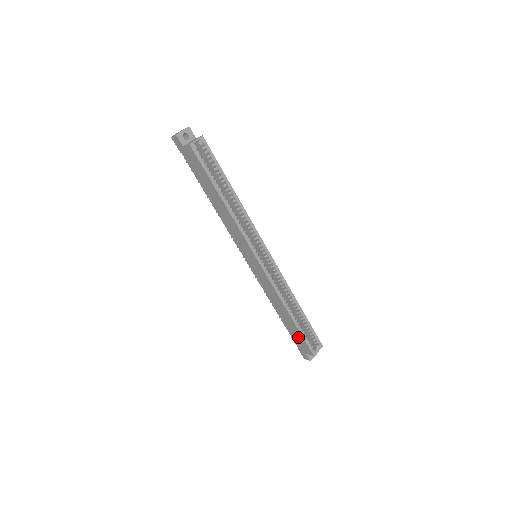
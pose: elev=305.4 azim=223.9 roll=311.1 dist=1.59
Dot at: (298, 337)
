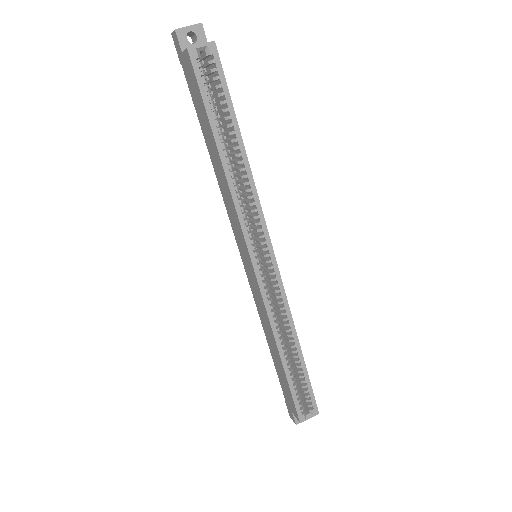
Dot at: (286, 389)
